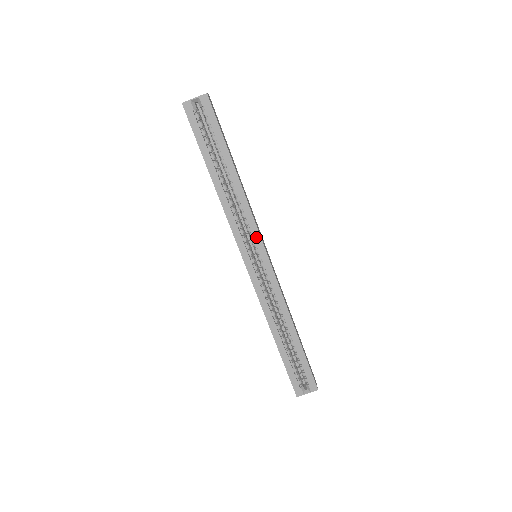
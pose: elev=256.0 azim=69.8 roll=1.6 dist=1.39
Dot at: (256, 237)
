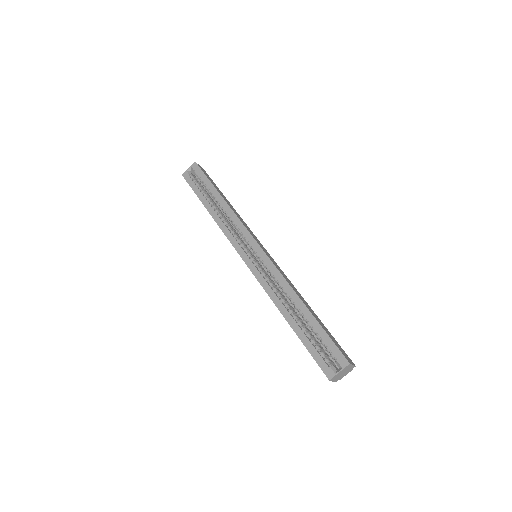
Dot at: (246, 235)
